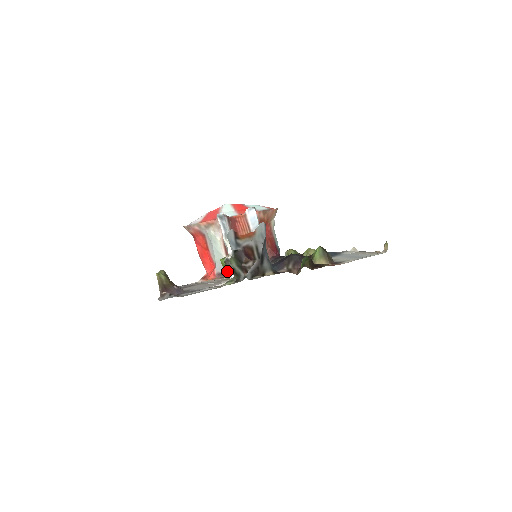
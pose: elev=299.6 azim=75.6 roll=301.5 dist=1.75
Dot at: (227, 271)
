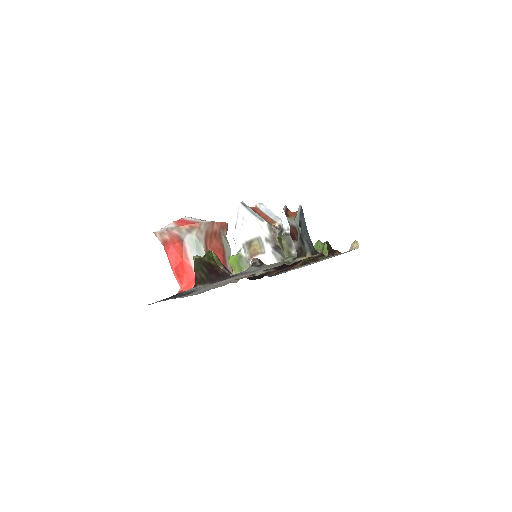
Dot at: (237, 269)
